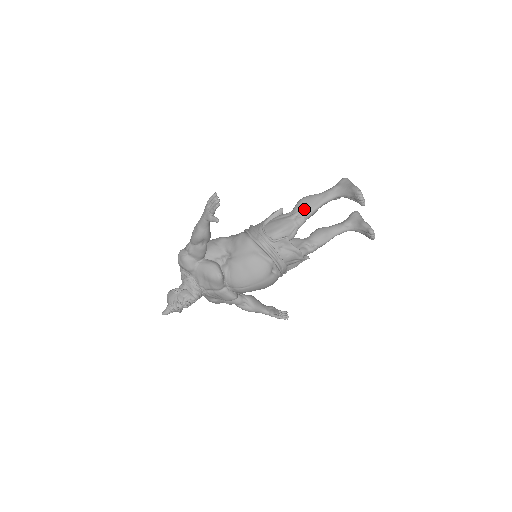
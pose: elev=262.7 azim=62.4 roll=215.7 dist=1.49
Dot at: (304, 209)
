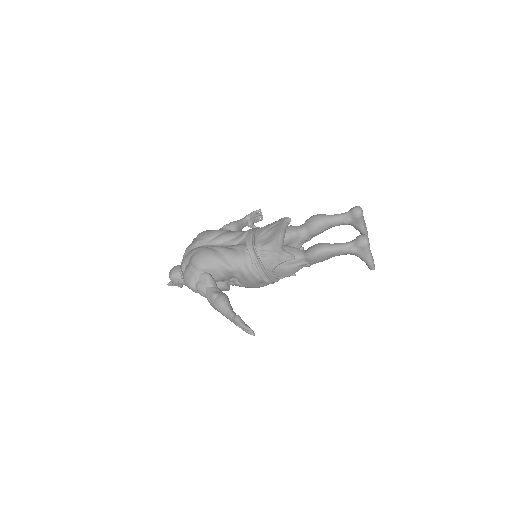
Dot at: occluded
